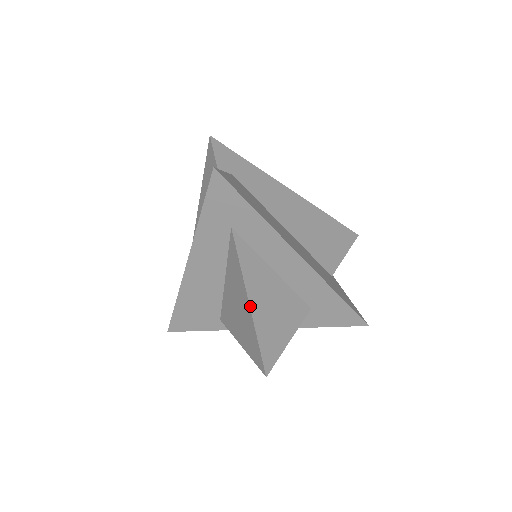
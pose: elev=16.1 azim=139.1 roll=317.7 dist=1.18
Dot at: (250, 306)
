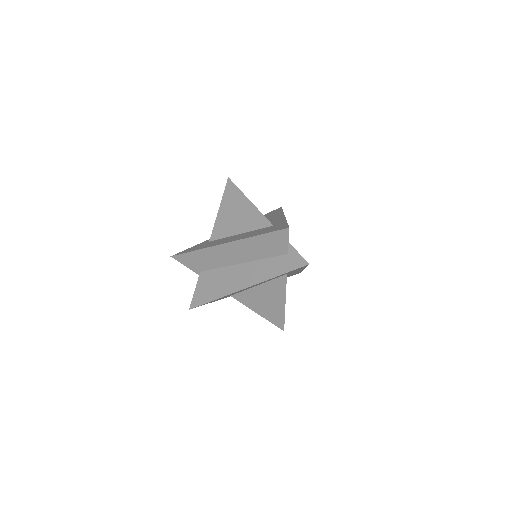
Dot at: occluded
